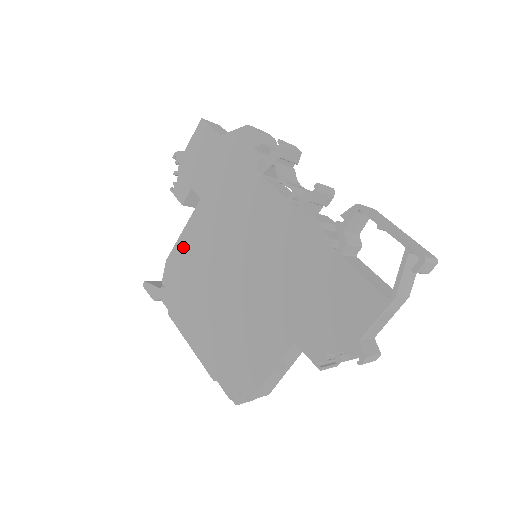
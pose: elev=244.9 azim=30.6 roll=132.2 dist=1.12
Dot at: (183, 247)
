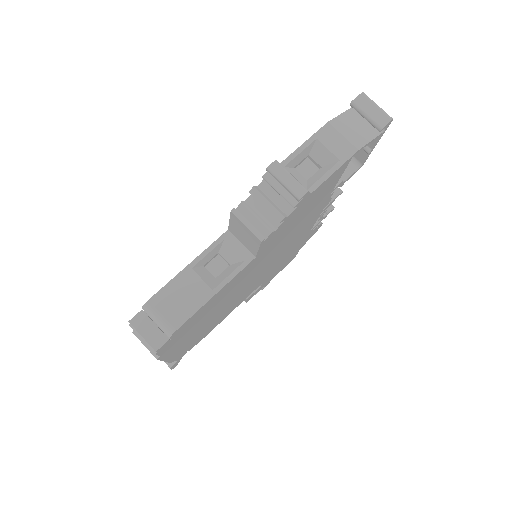
Dot at: occluded
